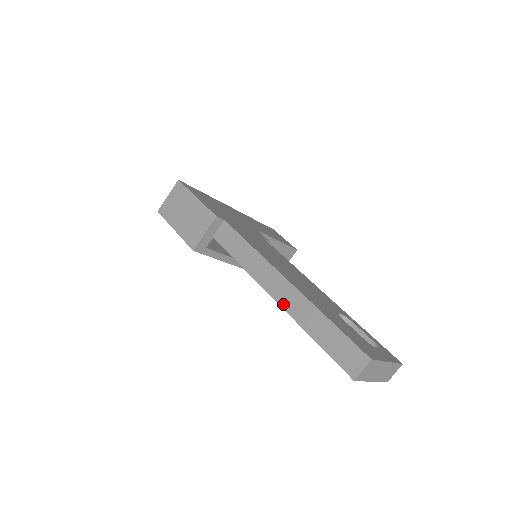
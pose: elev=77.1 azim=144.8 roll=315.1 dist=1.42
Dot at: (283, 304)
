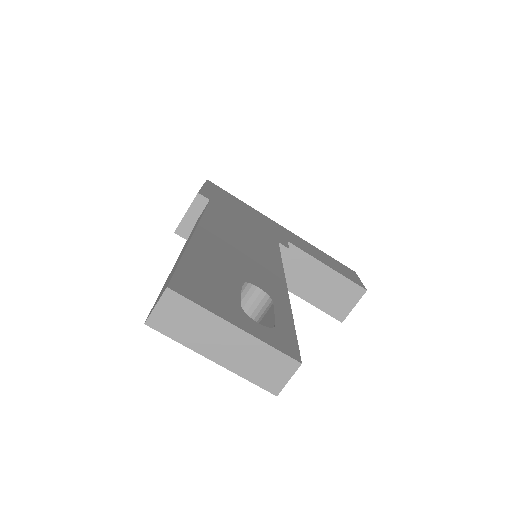
Dot at: (178, 257)
